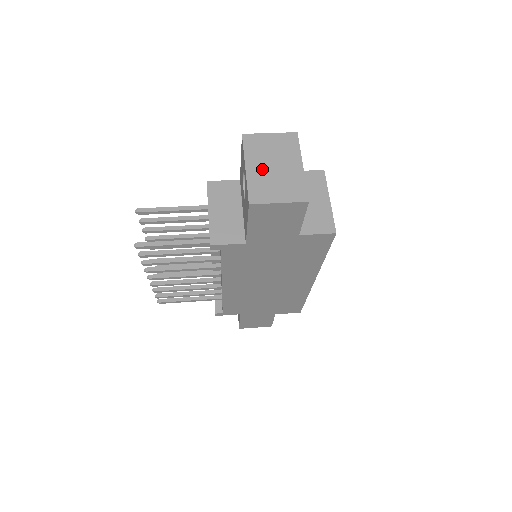
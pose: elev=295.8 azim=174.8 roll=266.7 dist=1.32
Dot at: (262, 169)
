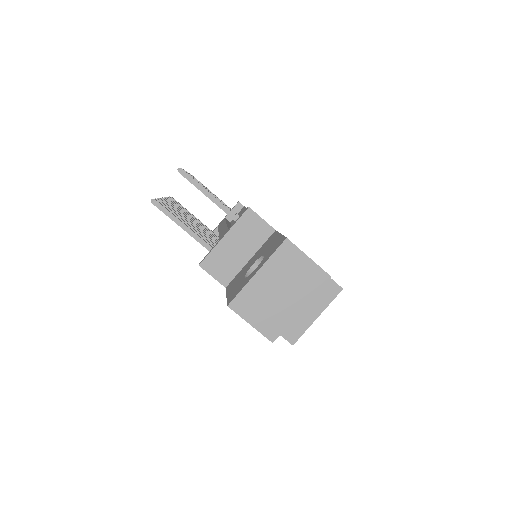
Dot at: (268, 285)
